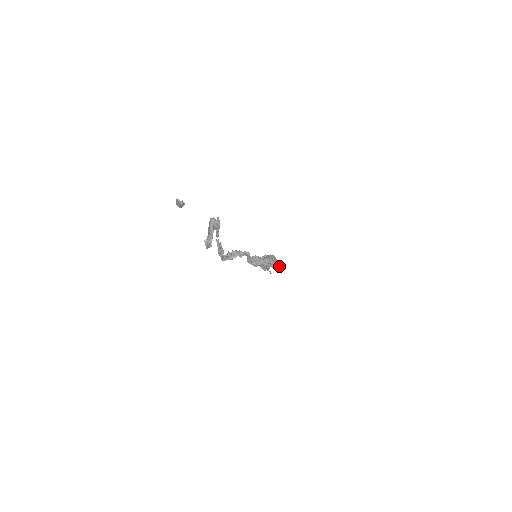
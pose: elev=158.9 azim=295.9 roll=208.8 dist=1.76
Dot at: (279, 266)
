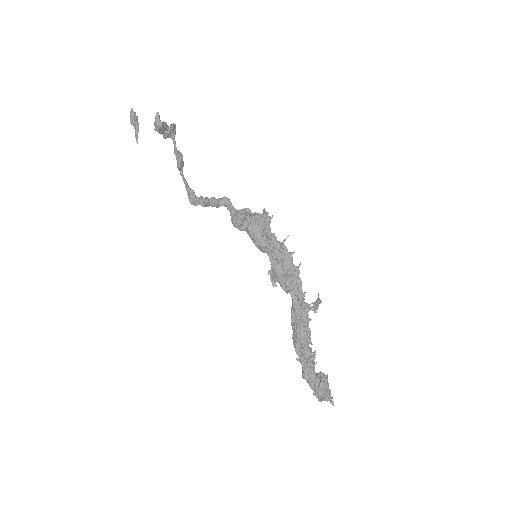
Dot at: (314, 311)
